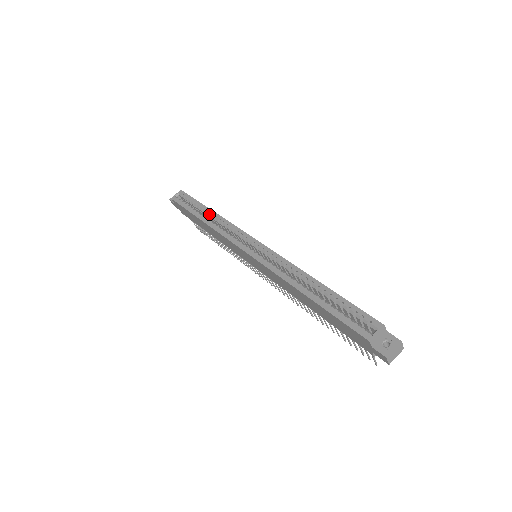
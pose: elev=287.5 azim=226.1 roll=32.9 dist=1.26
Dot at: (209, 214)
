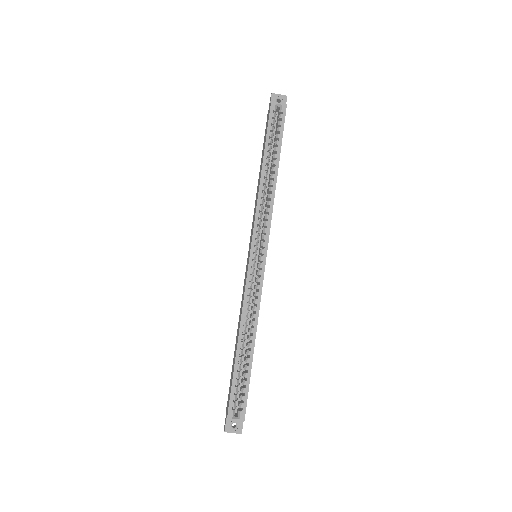
Dot at: occluded
